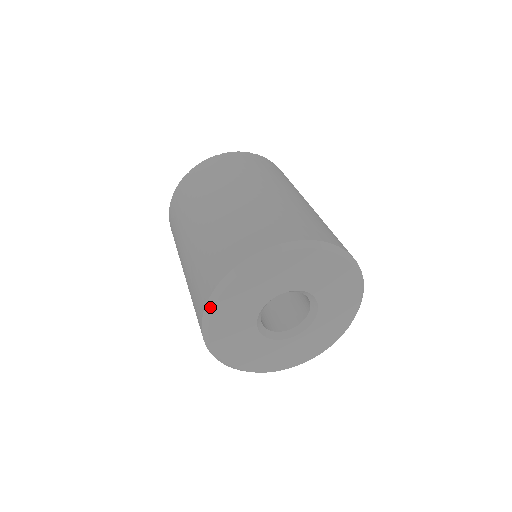
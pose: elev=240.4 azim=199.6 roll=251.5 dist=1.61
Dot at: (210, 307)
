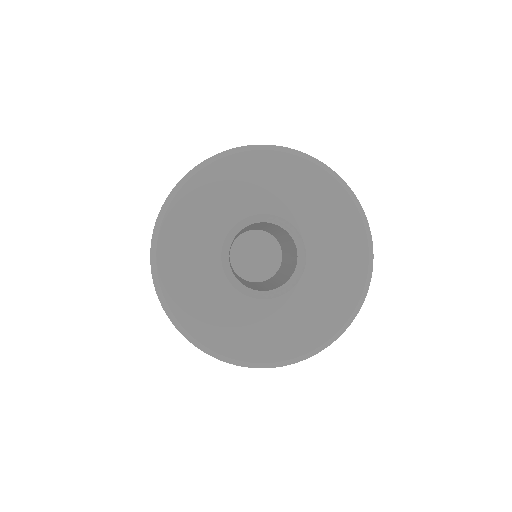
Dot at: (158, 287)
